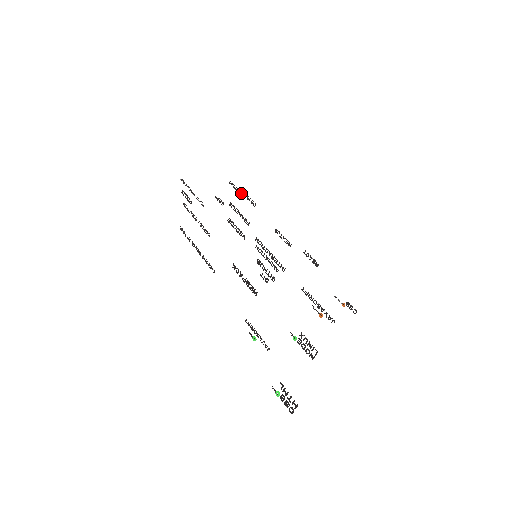
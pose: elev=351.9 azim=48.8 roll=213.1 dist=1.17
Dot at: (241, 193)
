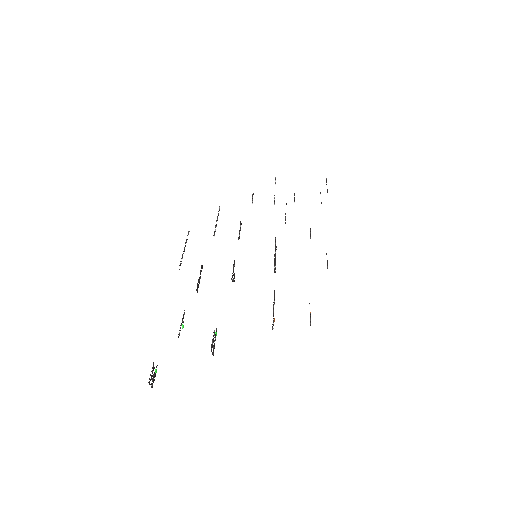
Dot at: occluded
